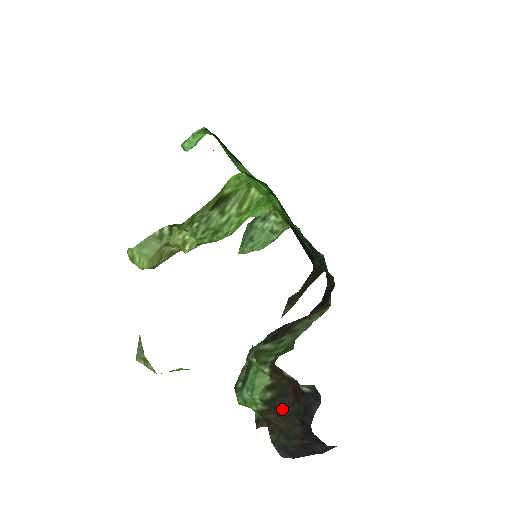
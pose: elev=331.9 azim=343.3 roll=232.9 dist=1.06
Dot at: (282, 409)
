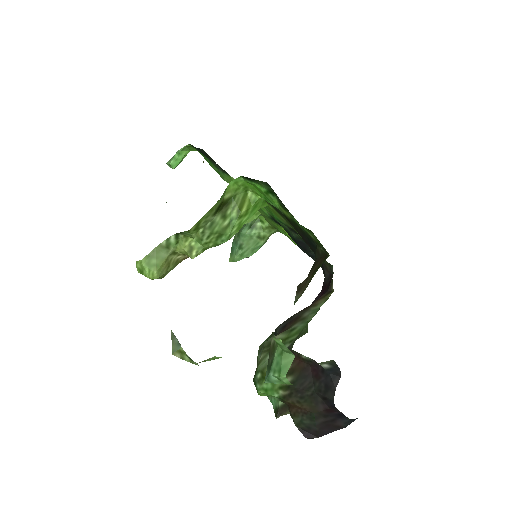
Dot at: (303, 390)
